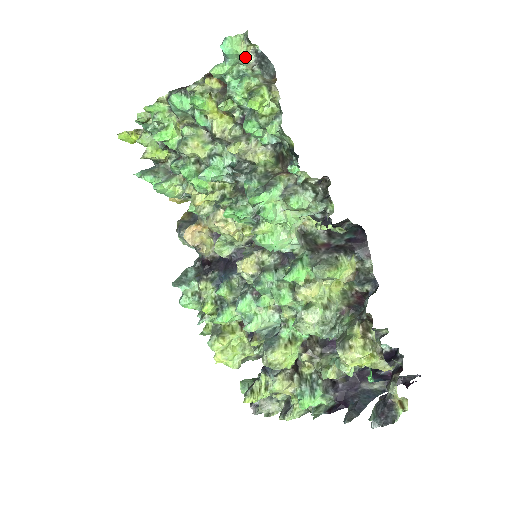
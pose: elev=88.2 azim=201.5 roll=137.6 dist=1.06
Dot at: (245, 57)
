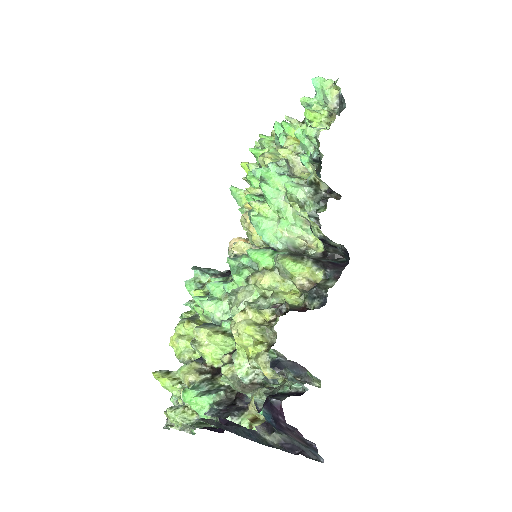
Dot at: (328, 95)
